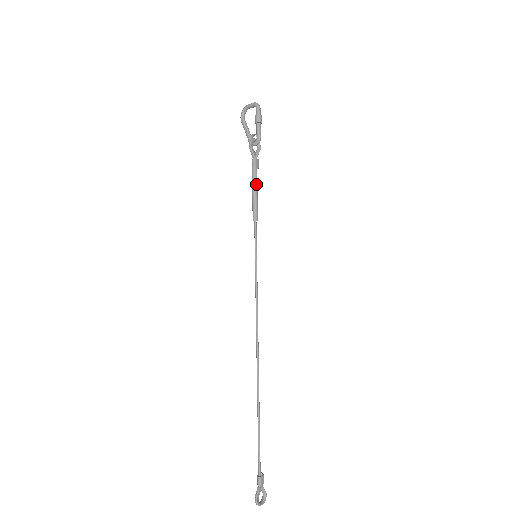
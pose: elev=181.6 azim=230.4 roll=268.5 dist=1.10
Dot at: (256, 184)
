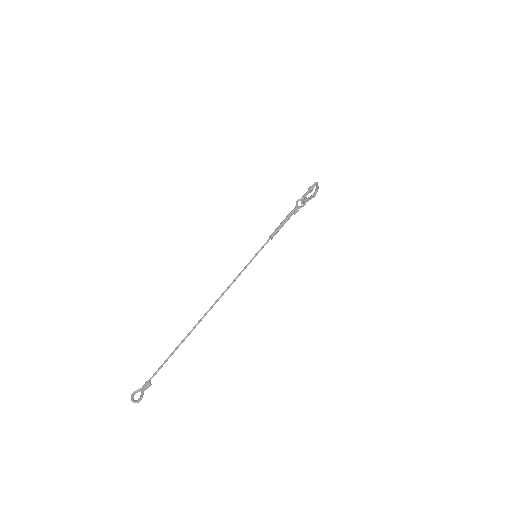
Dot at: (285, 219)
